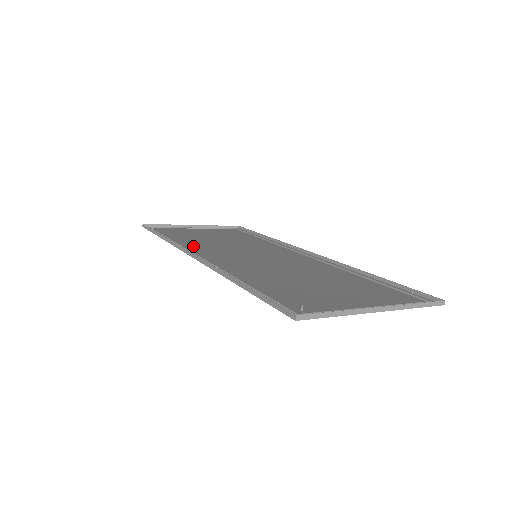
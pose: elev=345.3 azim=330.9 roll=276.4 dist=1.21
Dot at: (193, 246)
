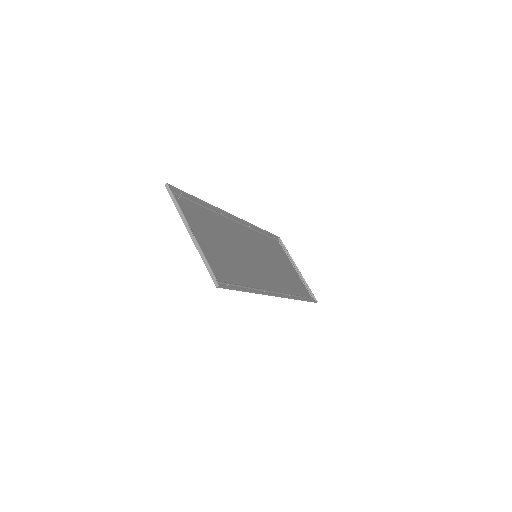
Dot at: (255, 235)
